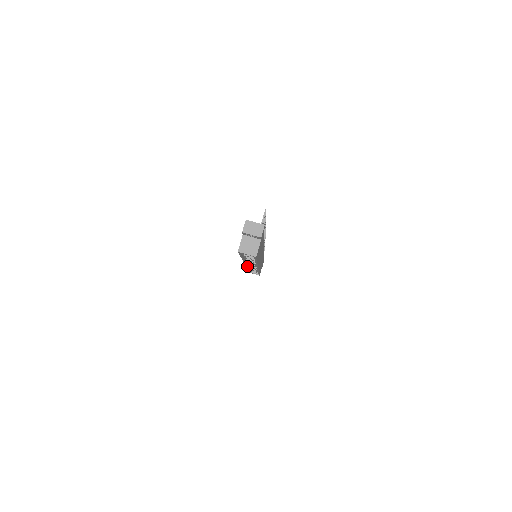
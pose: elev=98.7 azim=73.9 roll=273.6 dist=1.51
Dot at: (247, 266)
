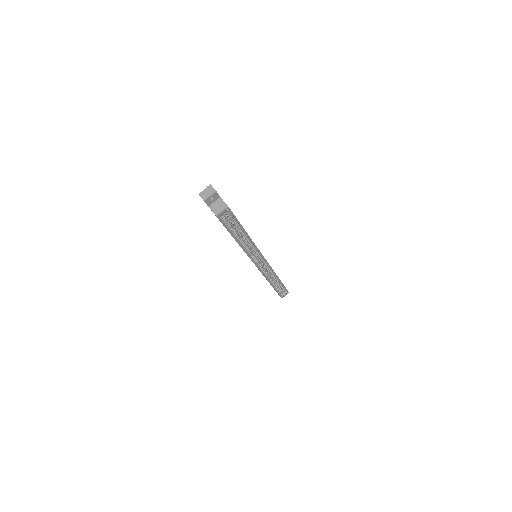
Dot at: (260, 270)
